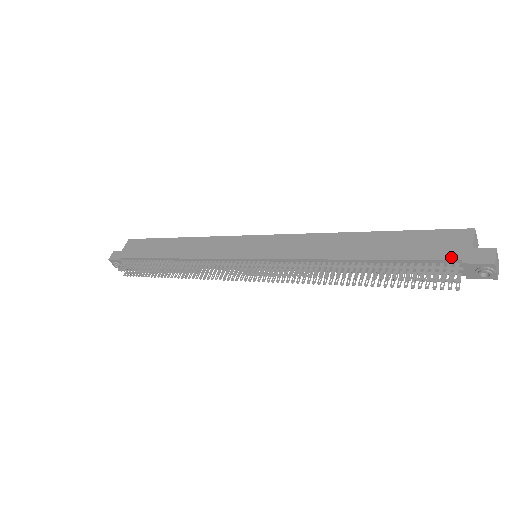
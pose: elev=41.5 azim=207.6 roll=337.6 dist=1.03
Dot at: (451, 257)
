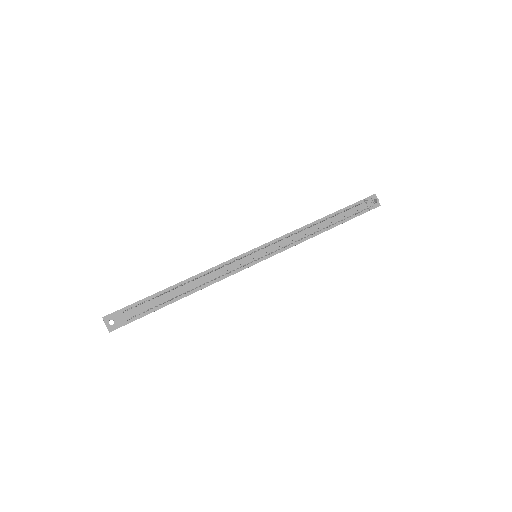
Dot at: (359, 201)
